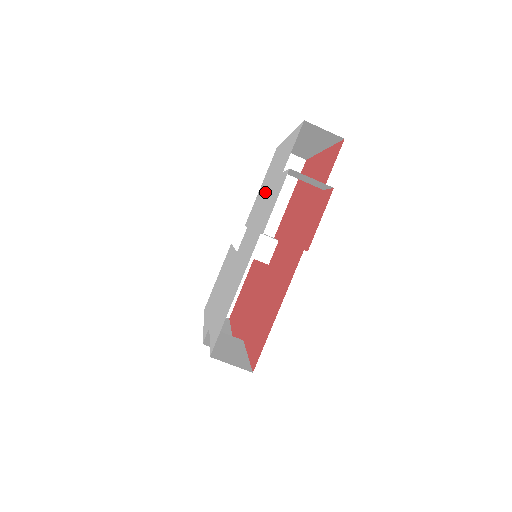
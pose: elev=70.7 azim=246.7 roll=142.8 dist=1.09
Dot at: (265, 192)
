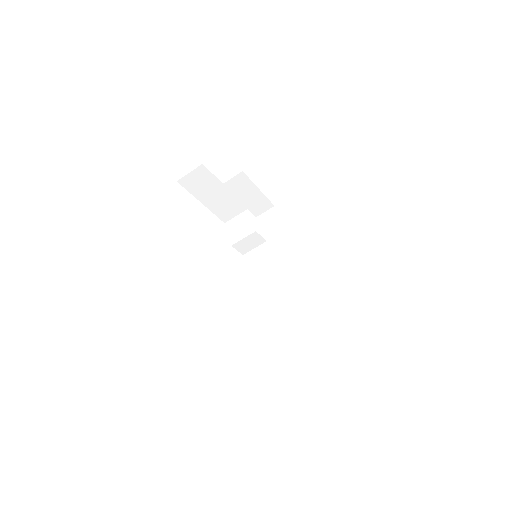
Dot at: occluded
